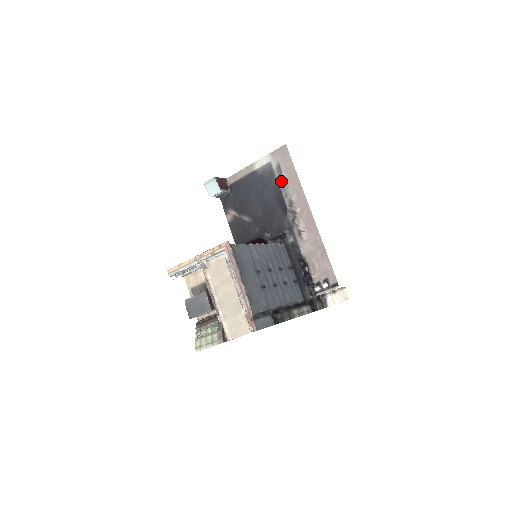
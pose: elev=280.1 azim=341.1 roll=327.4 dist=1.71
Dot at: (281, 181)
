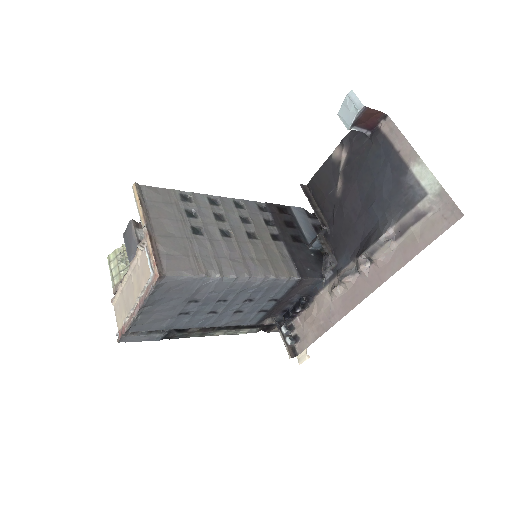
Dot at: (398, 229)
